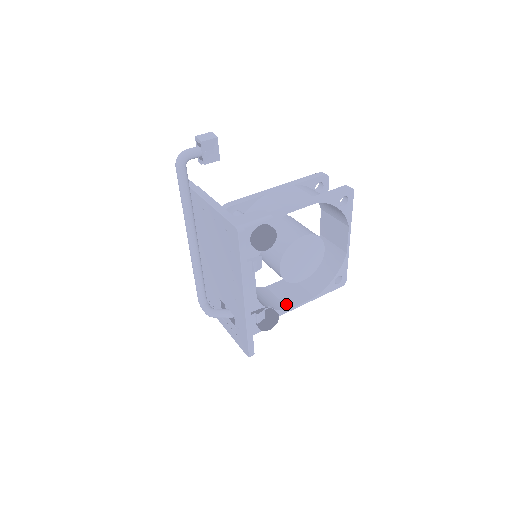
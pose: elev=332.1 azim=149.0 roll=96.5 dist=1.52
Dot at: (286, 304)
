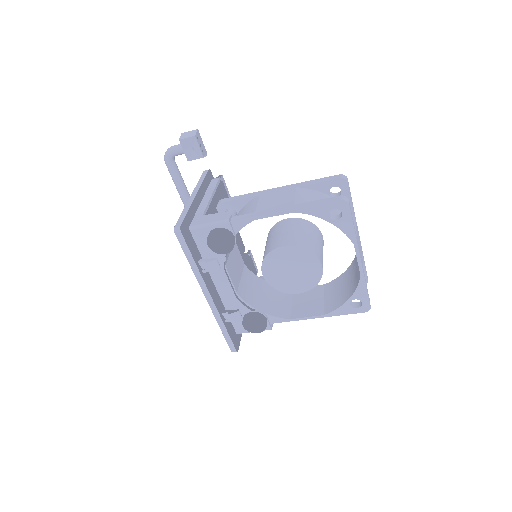
Dot at: (292, 313)
